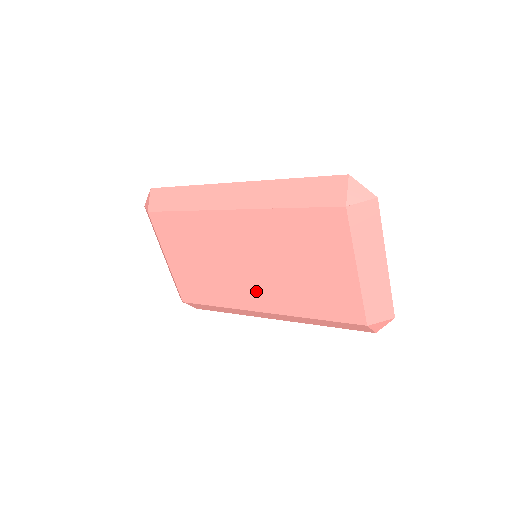
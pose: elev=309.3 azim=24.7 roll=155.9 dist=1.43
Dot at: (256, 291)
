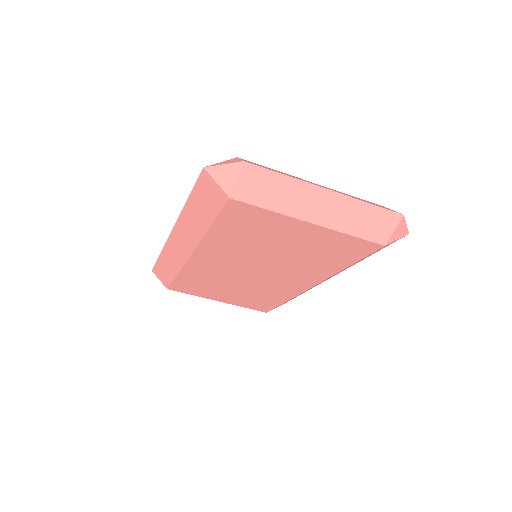
Dot at: (286, 281)
